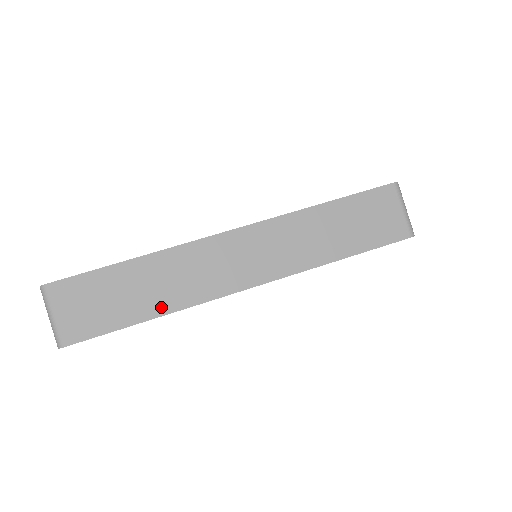
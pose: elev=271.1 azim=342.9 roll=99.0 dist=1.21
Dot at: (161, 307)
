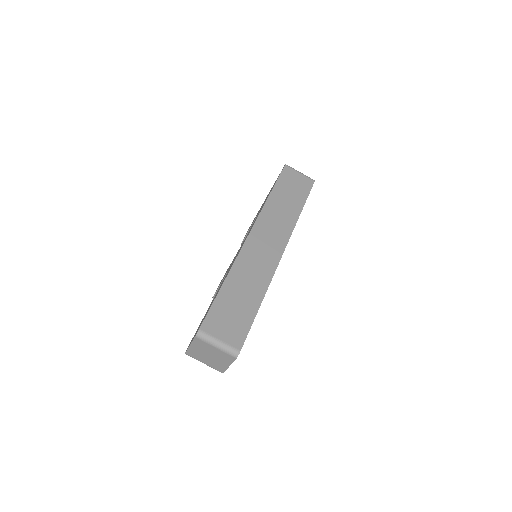
Dot at: (259, 293)
